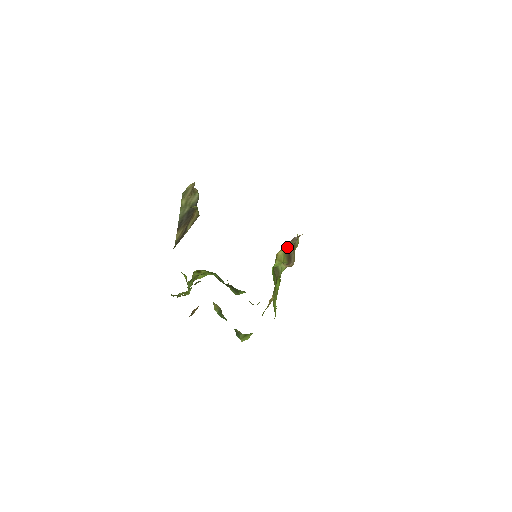
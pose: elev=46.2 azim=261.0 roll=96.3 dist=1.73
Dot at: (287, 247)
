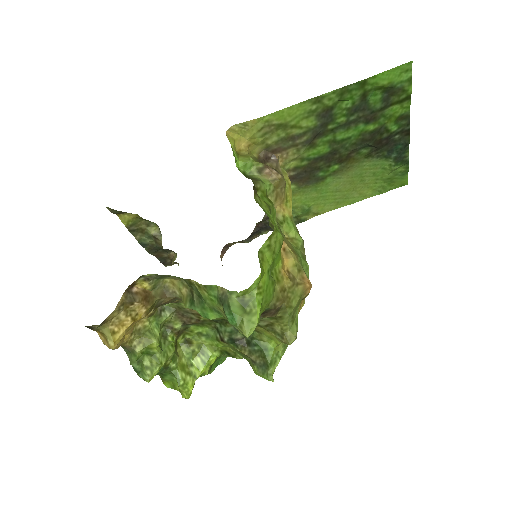
Dot at: occluded
